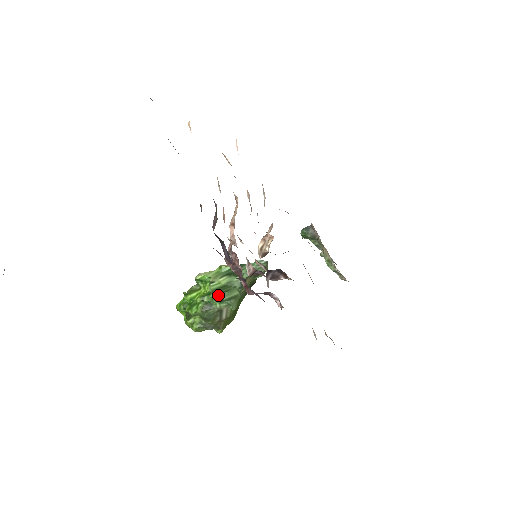
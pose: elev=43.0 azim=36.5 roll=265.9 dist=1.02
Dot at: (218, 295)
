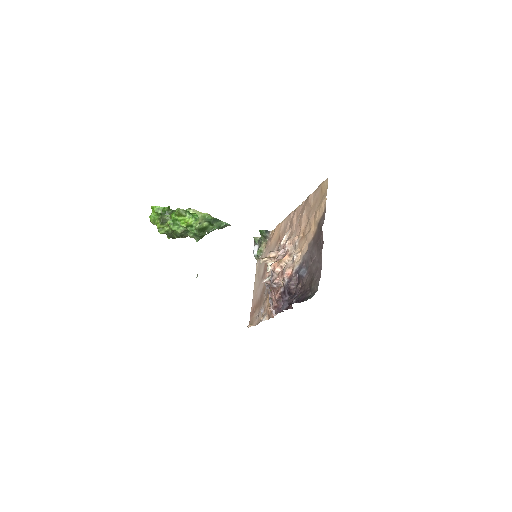
Dot at: (198, 233)
